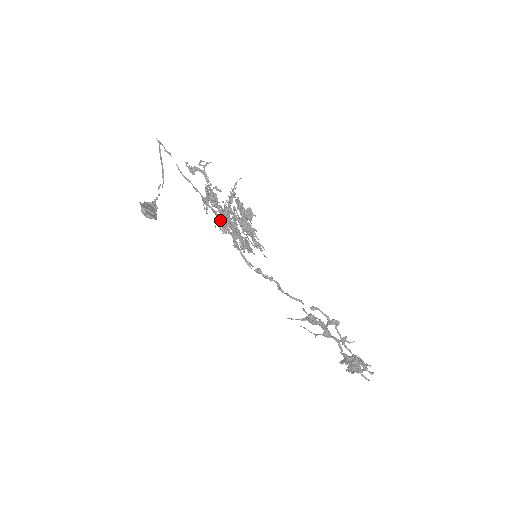
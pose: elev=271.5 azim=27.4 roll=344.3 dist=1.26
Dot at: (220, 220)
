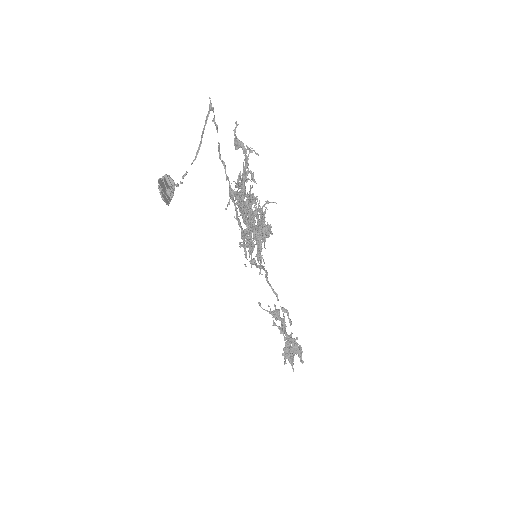
Dot at: (237, 217)
